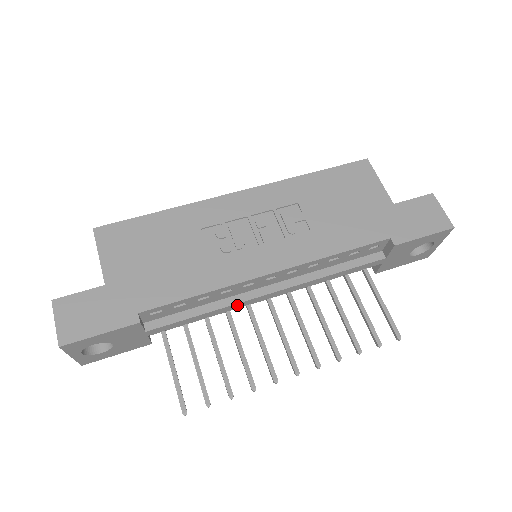
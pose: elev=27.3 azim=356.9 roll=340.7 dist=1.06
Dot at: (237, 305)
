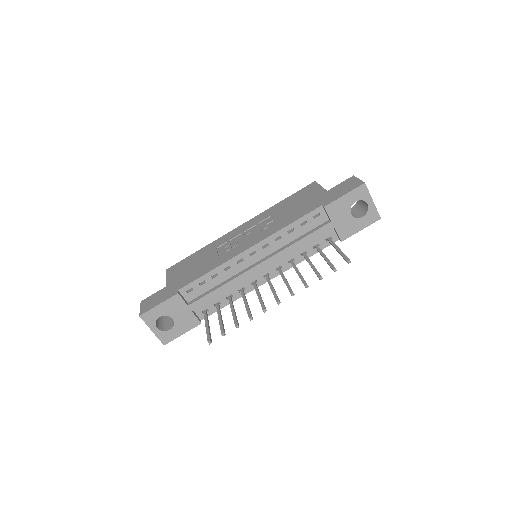
Dot at: (240, 278)
